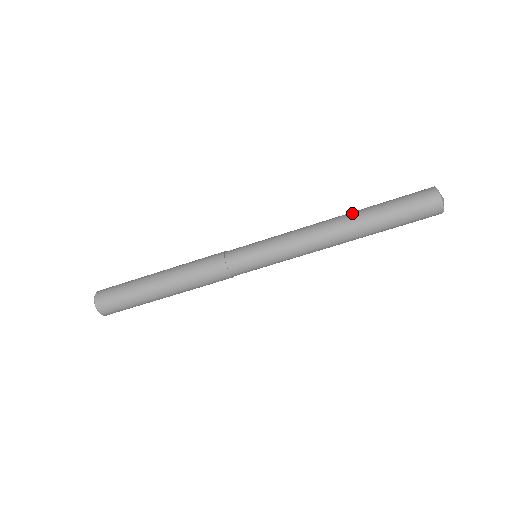
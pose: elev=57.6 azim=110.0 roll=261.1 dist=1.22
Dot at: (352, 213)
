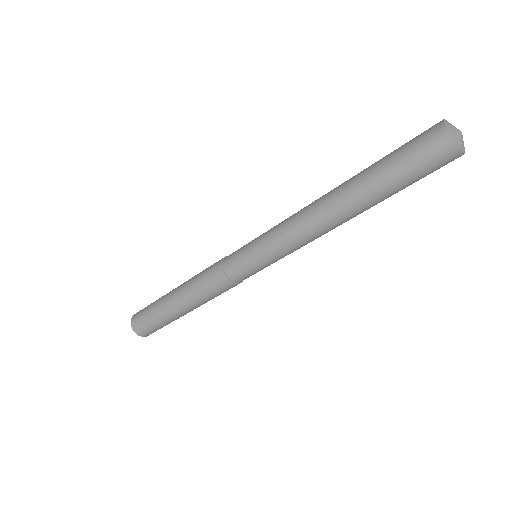
Dot at: (342, 184)
